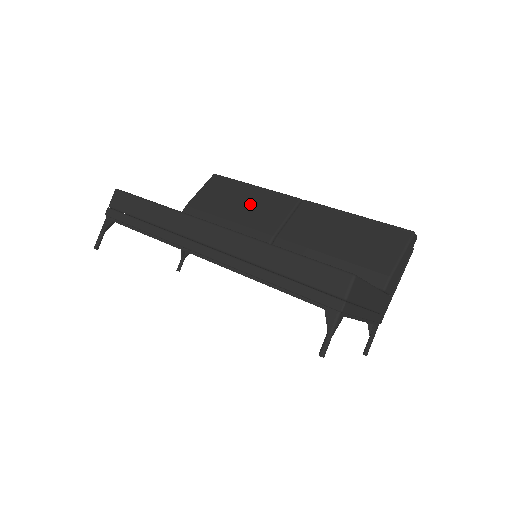
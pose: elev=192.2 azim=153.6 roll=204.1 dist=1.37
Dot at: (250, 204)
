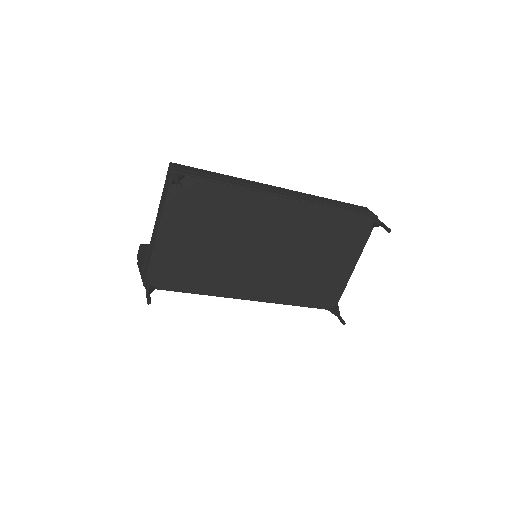
Dot at: occluded
